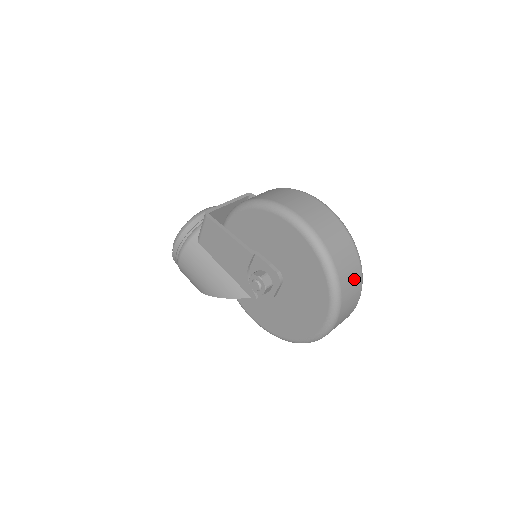
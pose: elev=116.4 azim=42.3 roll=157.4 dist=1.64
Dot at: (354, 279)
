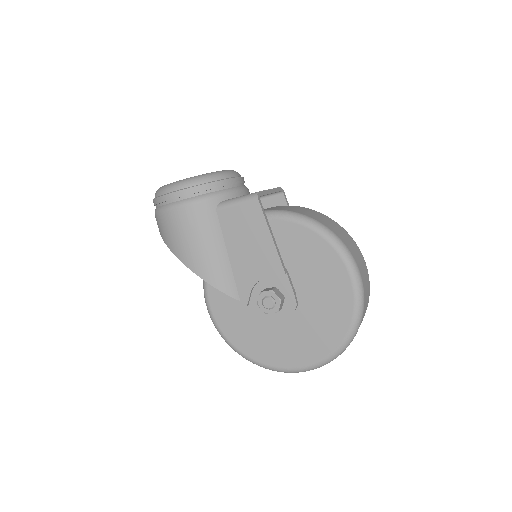
Dot at: occluded
